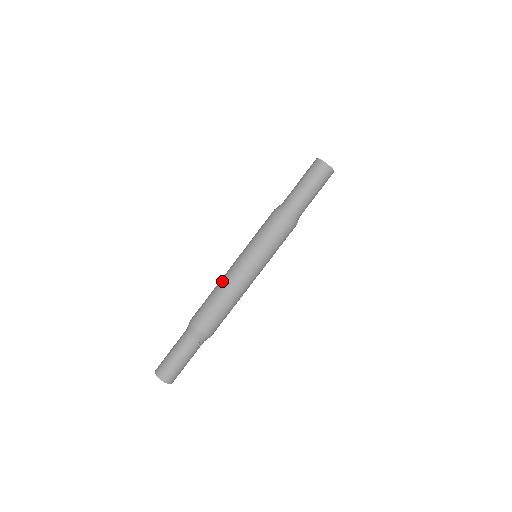
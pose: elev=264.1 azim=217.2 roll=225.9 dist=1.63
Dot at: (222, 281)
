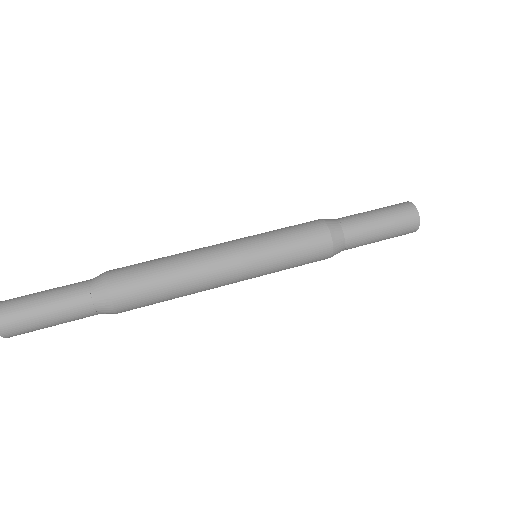
Dot at: (194, 257)
